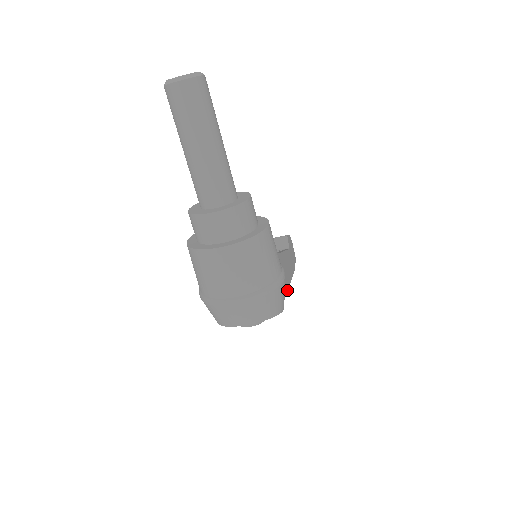
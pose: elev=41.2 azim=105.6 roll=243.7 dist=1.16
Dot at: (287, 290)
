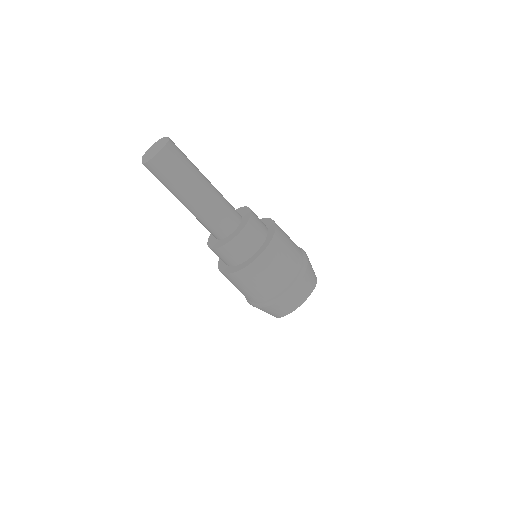
Dot at: occluded
